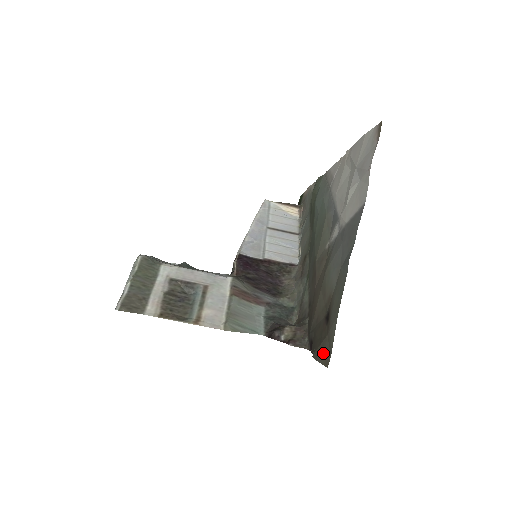
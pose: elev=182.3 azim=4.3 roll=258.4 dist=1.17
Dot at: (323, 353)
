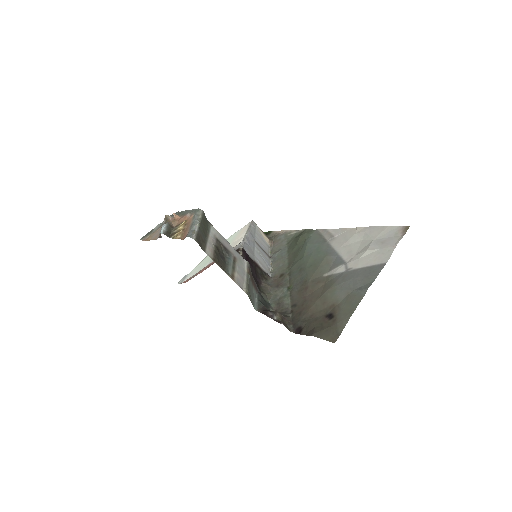
Dot at: (328, 335)
